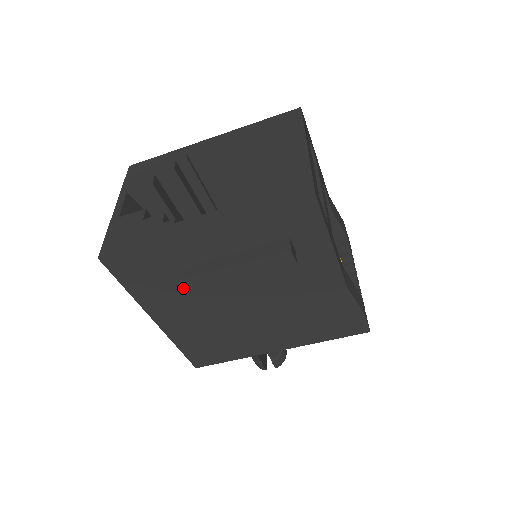
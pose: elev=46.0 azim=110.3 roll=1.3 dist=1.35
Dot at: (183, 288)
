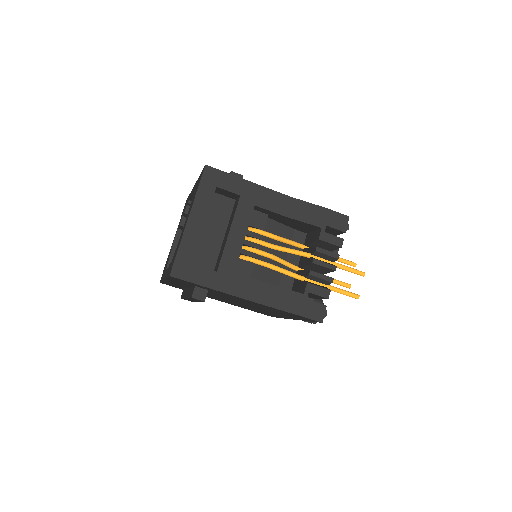
Dot at: (190, 300)
